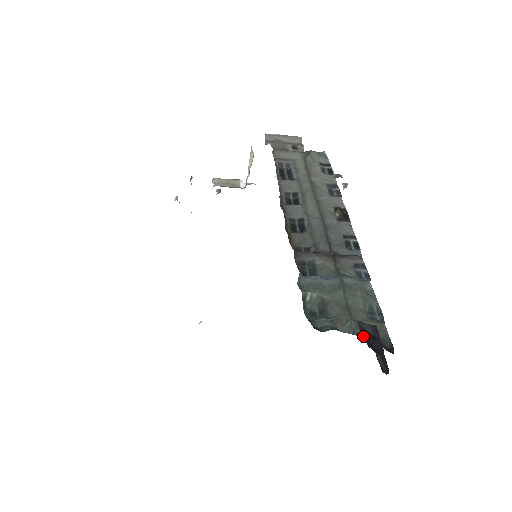
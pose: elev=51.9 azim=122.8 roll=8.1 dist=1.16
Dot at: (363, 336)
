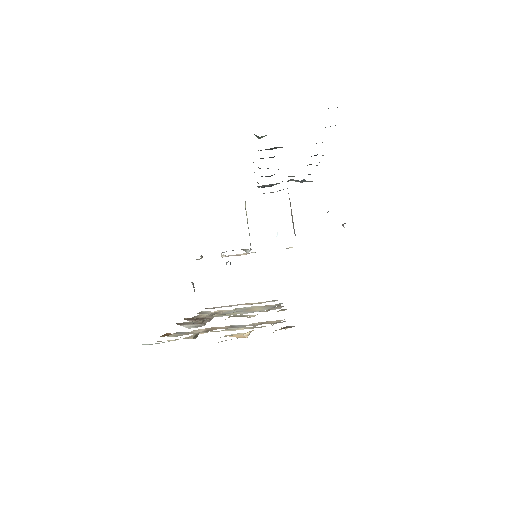
Dot at: occluded
